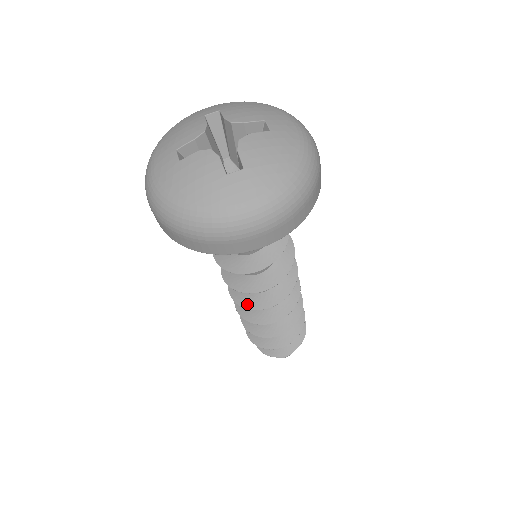
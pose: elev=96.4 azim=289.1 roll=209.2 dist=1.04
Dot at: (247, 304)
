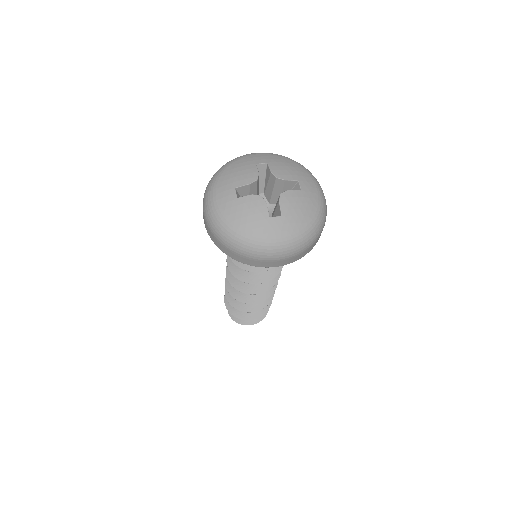
Dot at: (240, 288)
